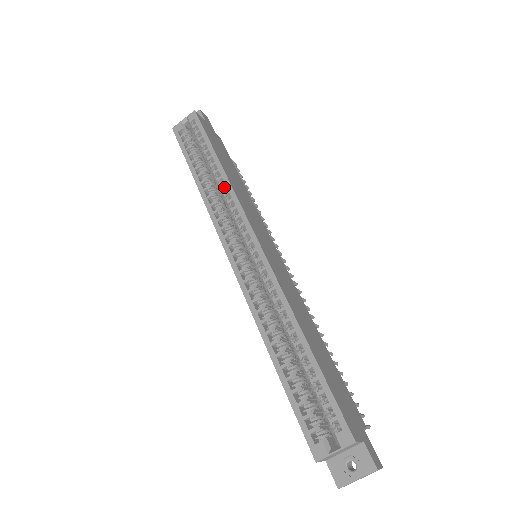
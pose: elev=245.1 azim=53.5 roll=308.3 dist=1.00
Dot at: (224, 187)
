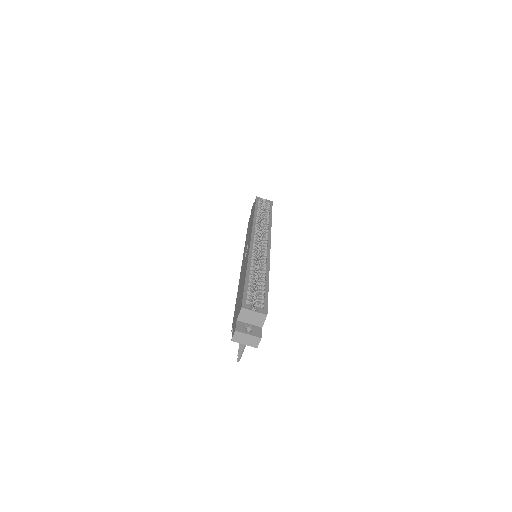
Dot at: (267, 226)
